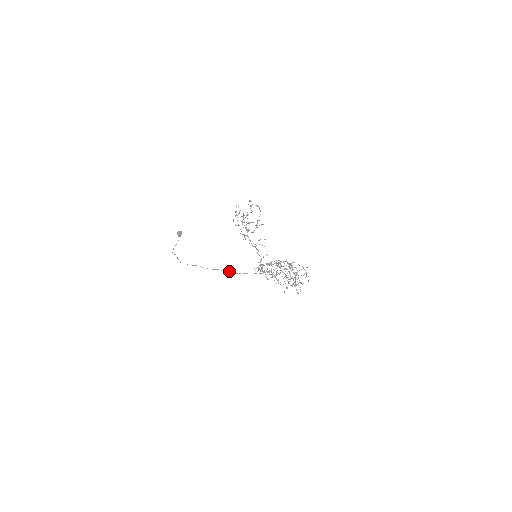
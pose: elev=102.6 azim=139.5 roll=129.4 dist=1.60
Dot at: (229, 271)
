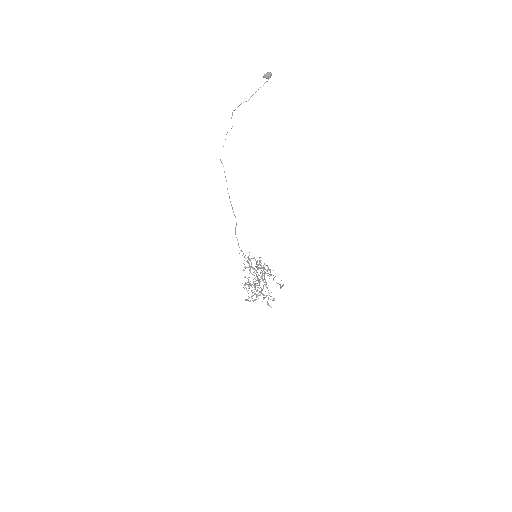
Dot at: (236, 222)
